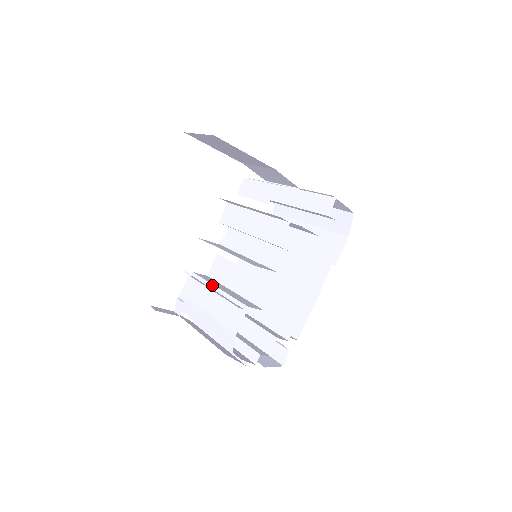
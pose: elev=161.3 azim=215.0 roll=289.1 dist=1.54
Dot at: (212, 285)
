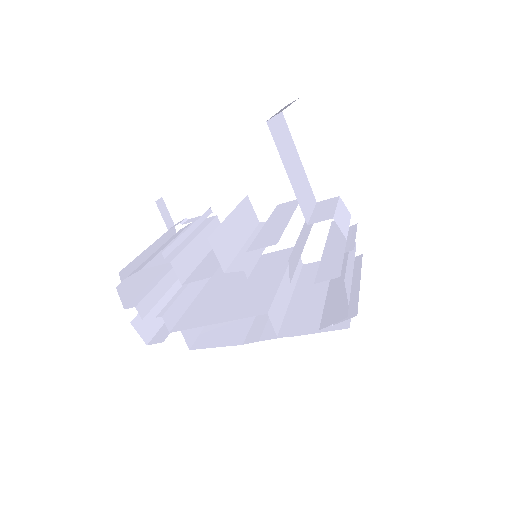
Dot at: (200, 231)
